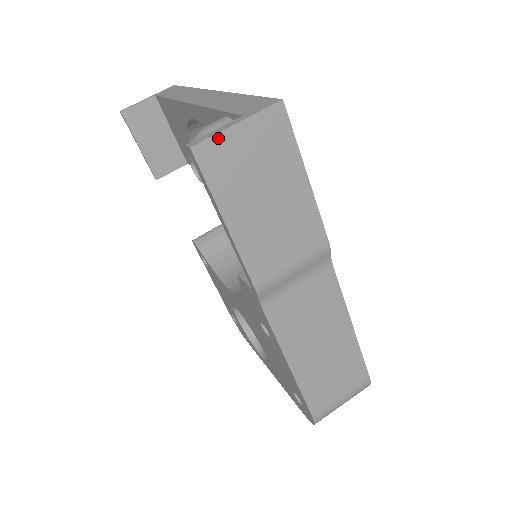
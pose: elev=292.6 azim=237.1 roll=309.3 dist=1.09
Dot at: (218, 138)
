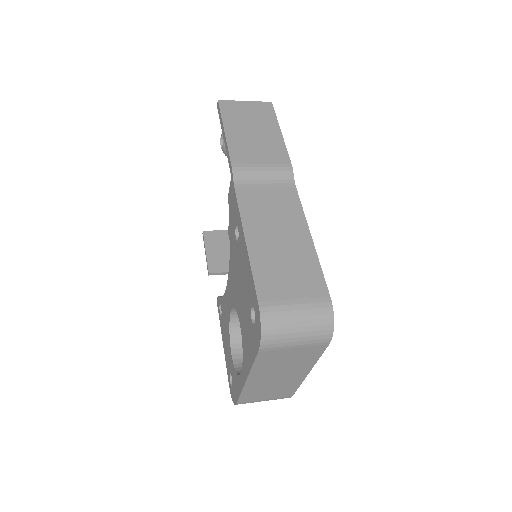
Dot at: (233, 102)
